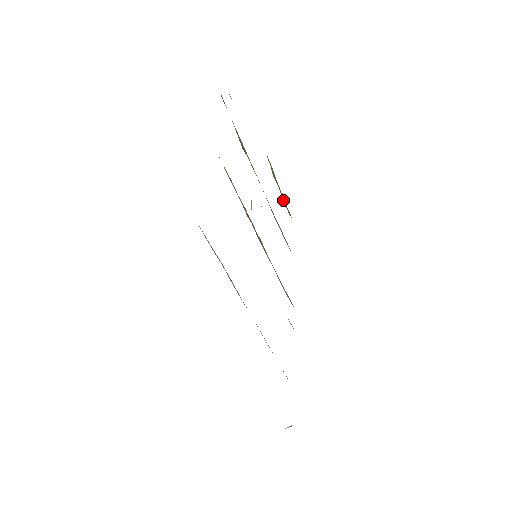
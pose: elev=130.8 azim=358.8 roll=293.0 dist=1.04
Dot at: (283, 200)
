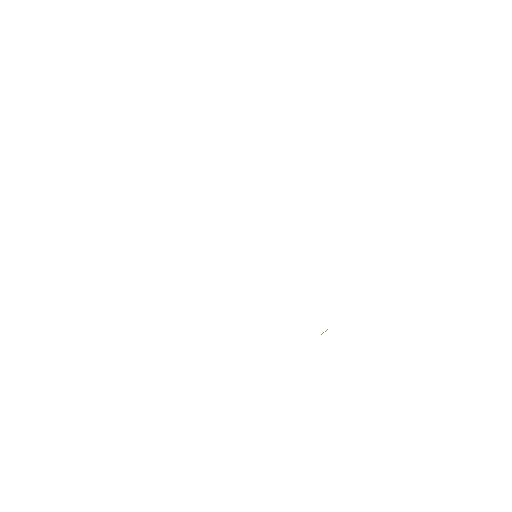
Dot at: occluded
